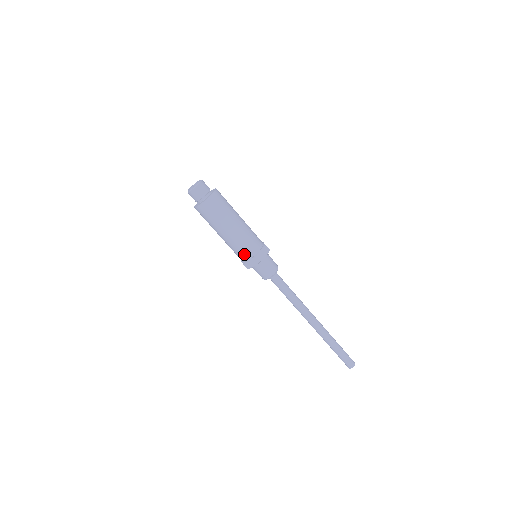
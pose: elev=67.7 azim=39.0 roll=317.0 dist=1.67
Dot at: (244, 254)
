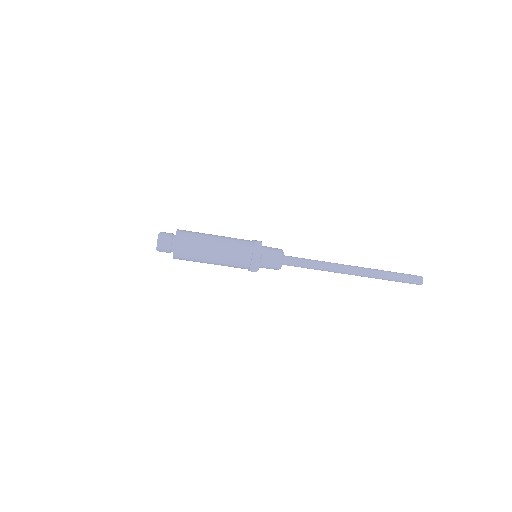
Dot at: (243, 262)
